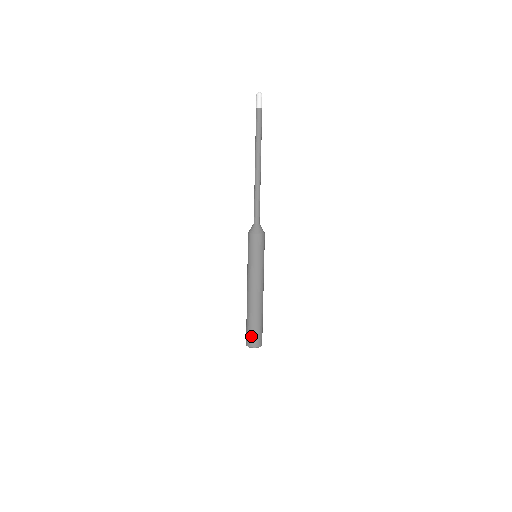
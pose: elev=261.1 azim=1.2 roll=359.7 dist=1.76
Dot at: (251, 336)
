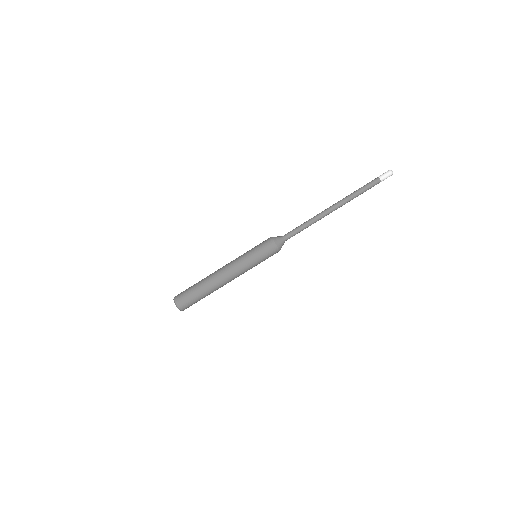
Dot at: (184, 291)
